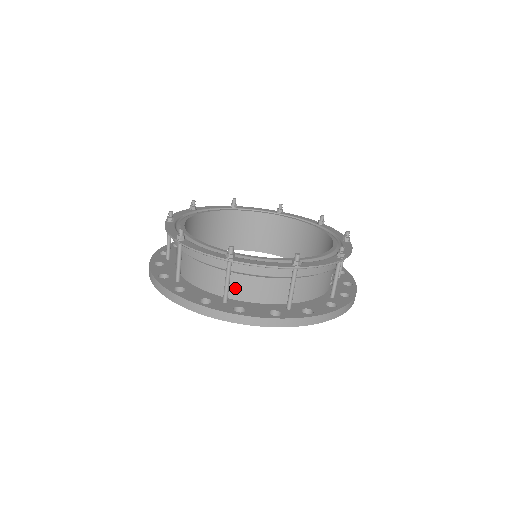
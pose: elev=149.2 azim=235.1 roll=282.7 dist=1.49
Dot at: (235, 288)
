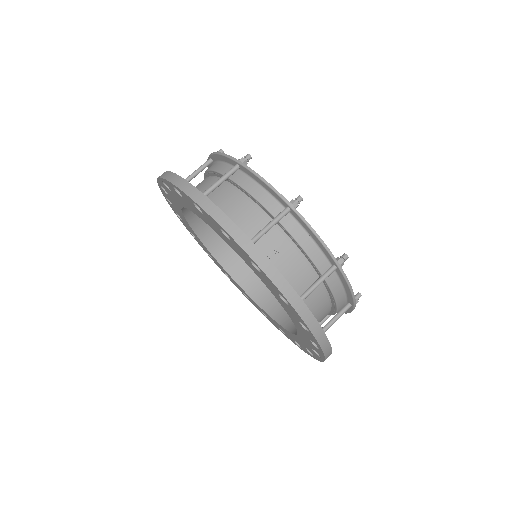
Dot at: occluded
